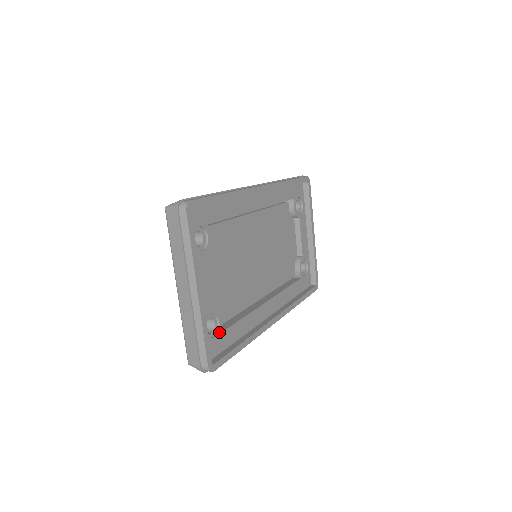
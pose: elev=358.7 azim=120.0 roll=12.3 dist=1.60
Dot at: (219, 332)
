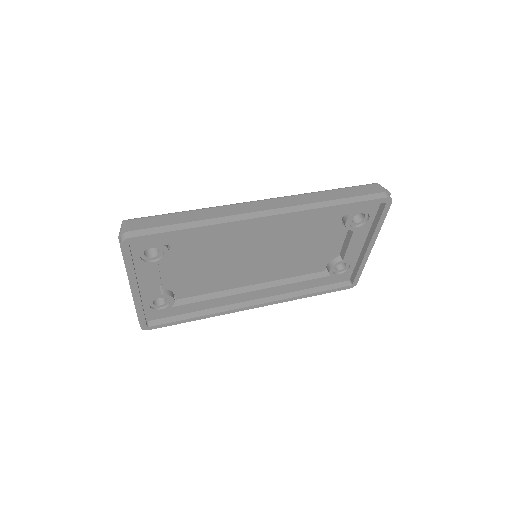
Dot at: (169, 307)
